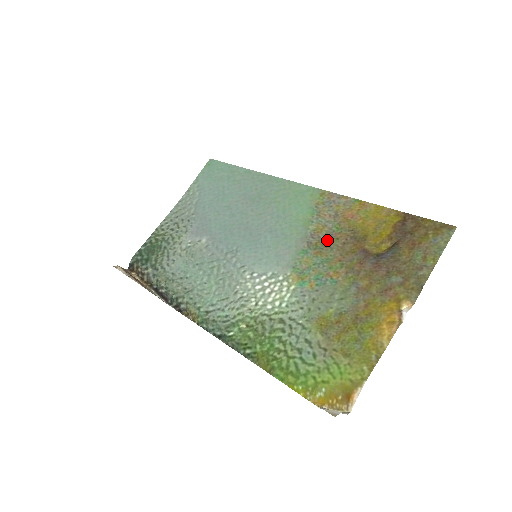
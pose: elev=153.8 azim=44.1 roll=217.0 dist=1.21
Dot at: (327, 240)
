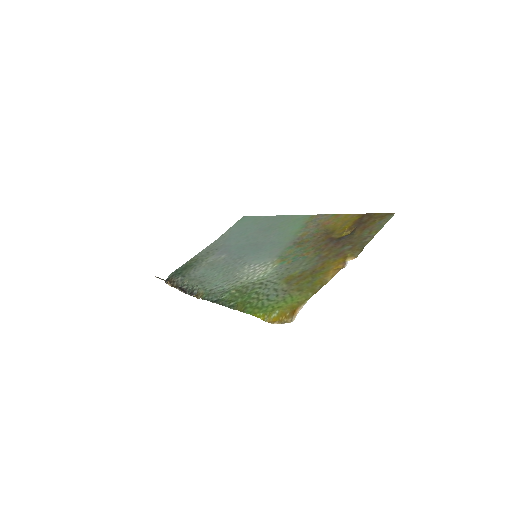
Dot at: (307, 238)
